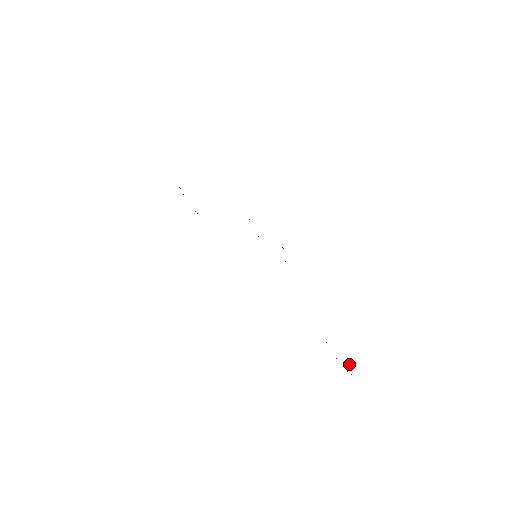
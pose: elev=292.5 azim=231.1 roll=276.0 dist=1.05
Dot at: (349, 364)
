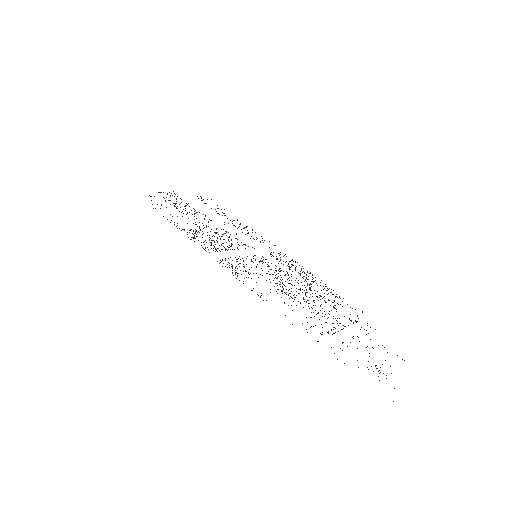
Dot at: (349, 319)
